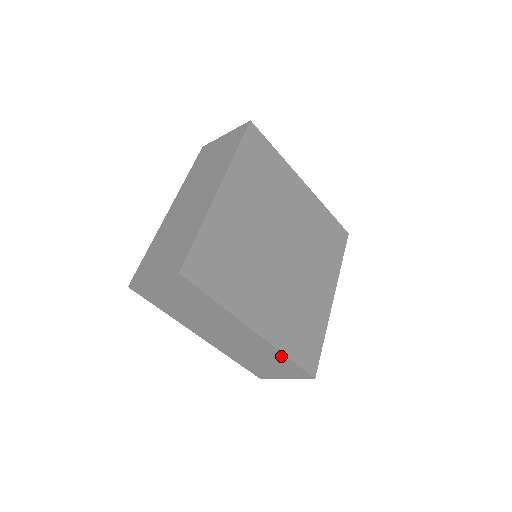
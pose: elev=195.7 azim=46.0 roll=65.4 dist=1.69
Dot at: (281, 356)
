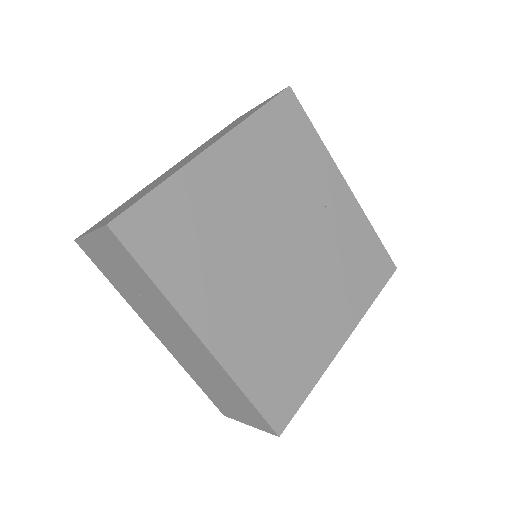
Dot at: (236, 388)
